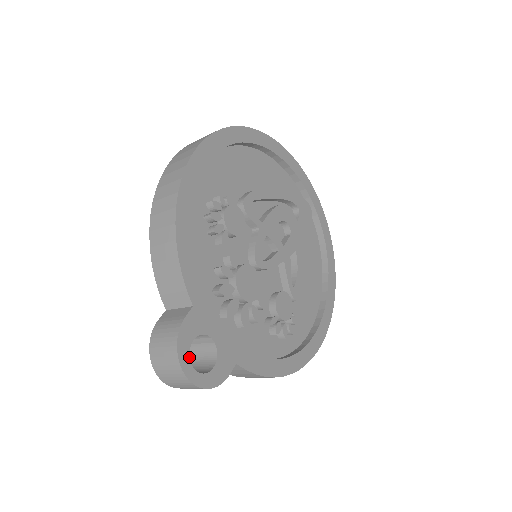
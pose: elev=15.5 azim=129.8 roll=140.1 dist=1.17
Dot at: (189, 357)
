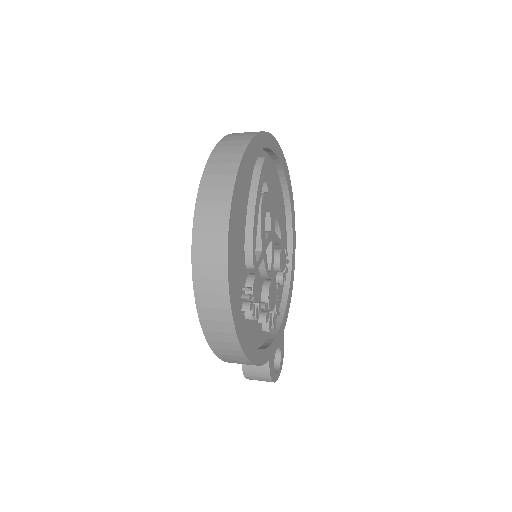
Dot at: (276, 373)
